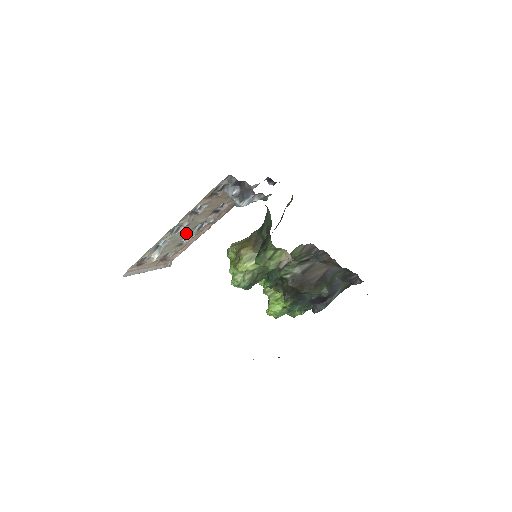
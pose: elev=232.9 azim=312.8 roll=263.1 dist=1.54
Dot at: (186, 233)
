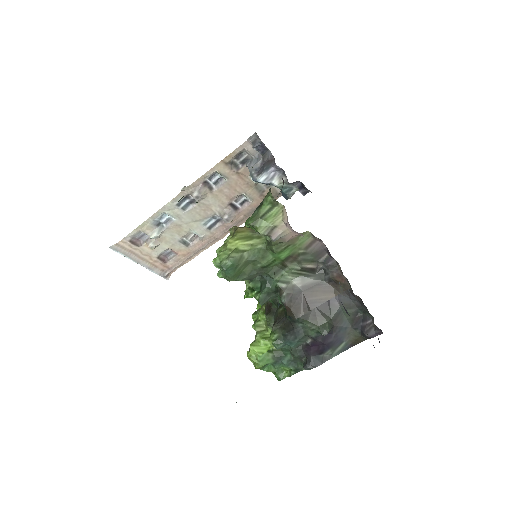
Dot at: (195, 223)
